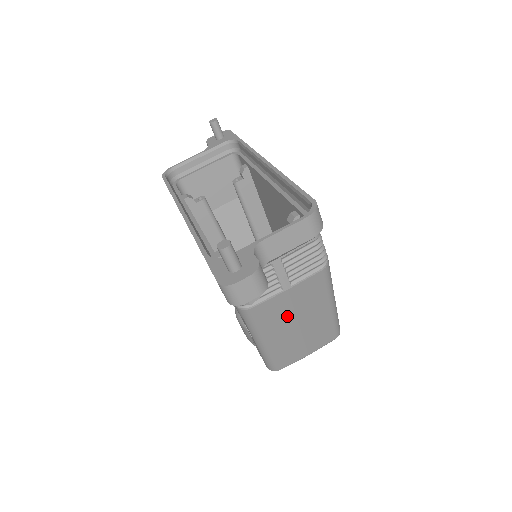
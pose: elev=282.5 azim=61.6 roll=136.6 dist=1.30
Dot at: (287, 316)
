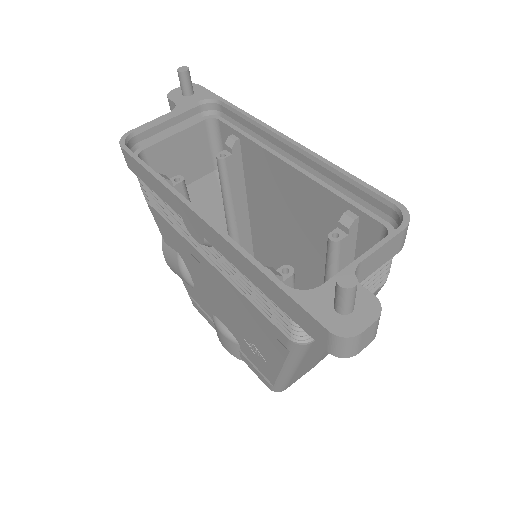
Dot at: occluded
